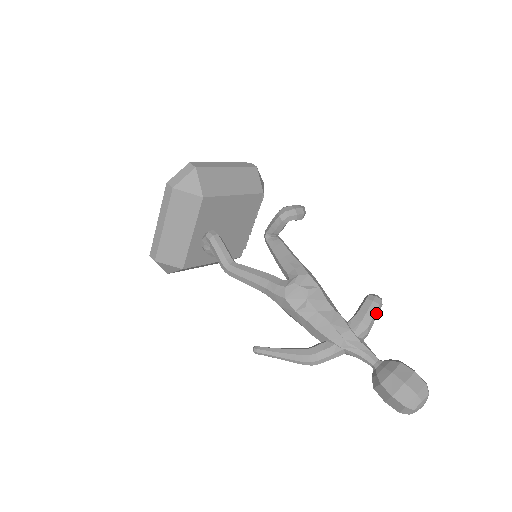
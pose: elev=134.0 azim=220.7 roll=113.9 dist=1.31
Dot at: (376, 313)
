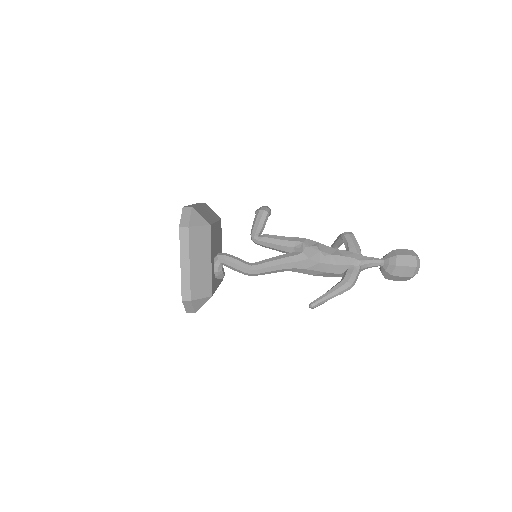
Dot at: occluded
